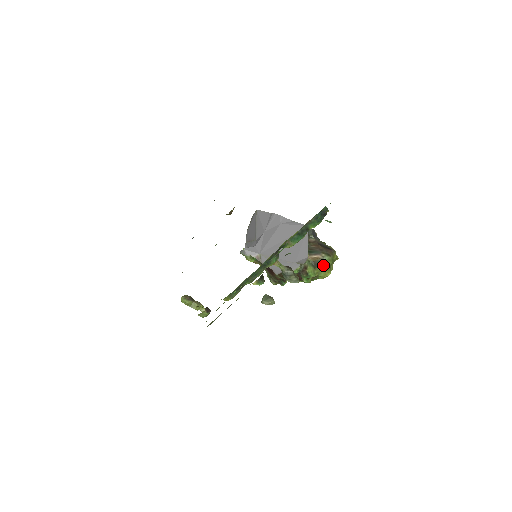
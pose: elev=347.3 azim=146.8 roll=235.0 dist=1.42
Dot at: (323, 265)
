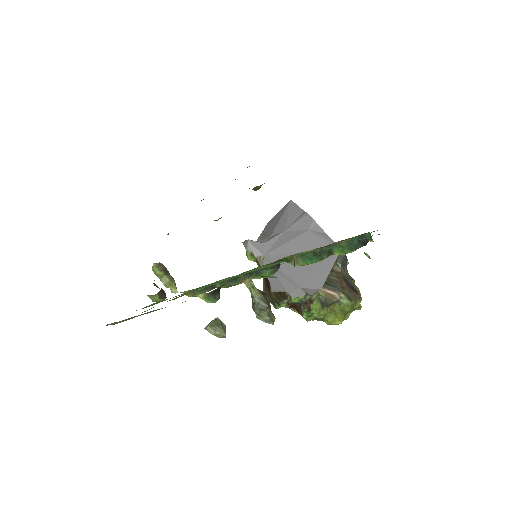
Dot at: (336, 308)
